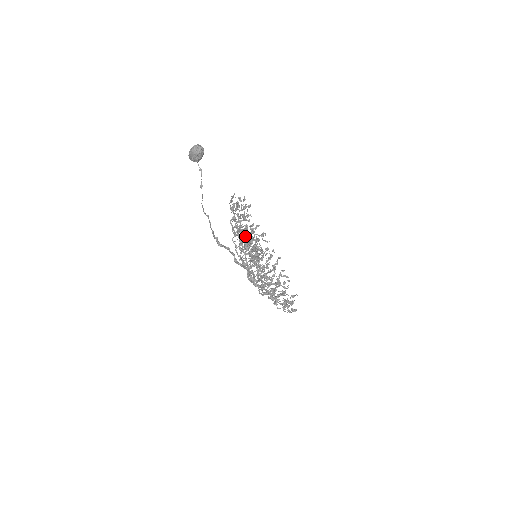
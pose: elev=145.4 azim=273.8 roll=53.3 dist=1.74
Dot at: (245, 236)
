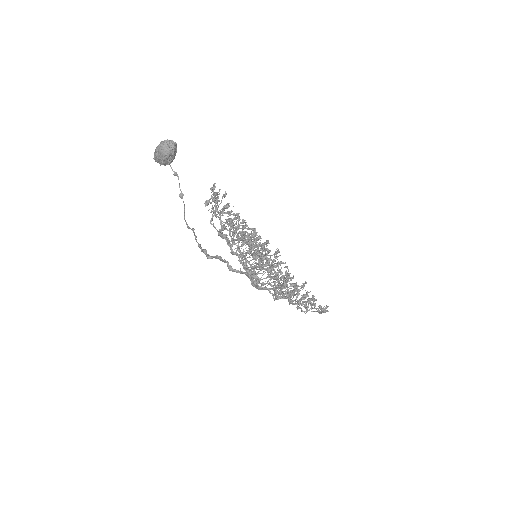
Dot at: (260, 245)
